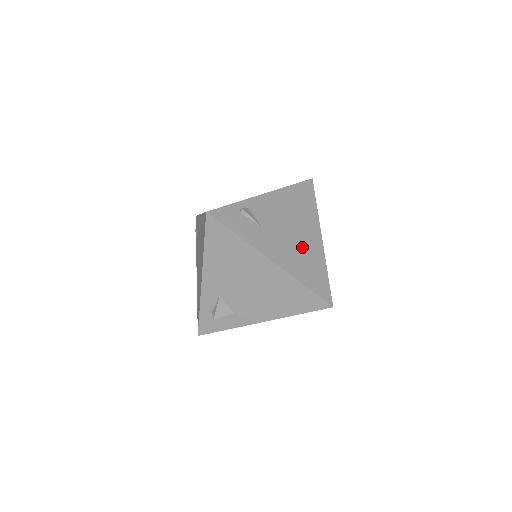
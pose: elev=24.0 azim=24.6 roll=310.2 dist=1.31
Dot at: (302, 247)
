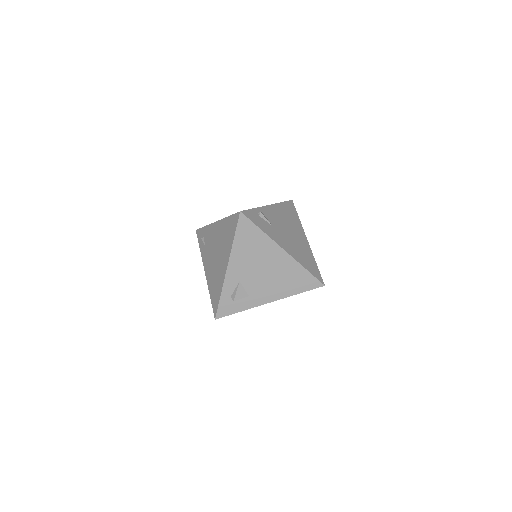
Dot at: (298, 244)
